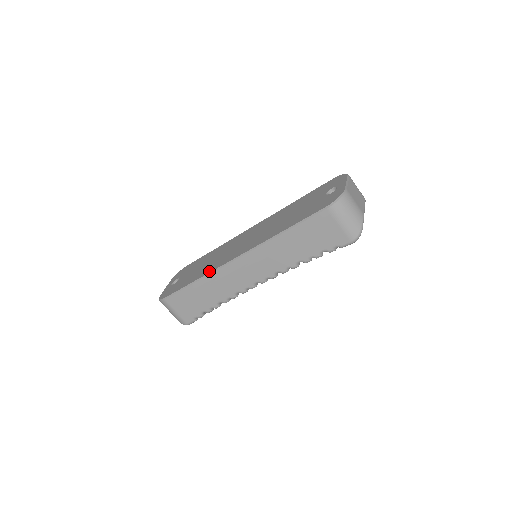
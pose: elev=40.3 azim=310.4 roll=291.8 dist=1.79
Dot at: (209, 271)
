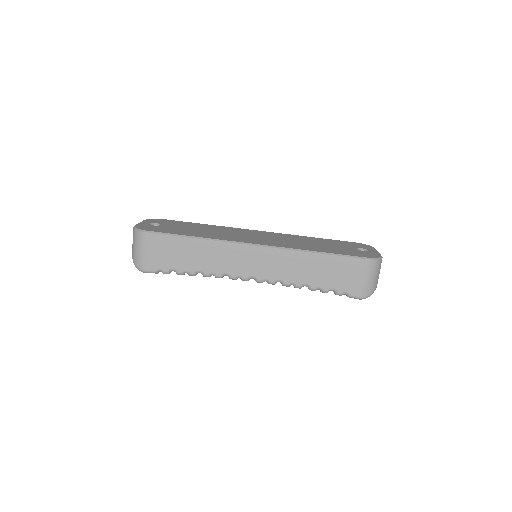
Dot at: (218, 238)
